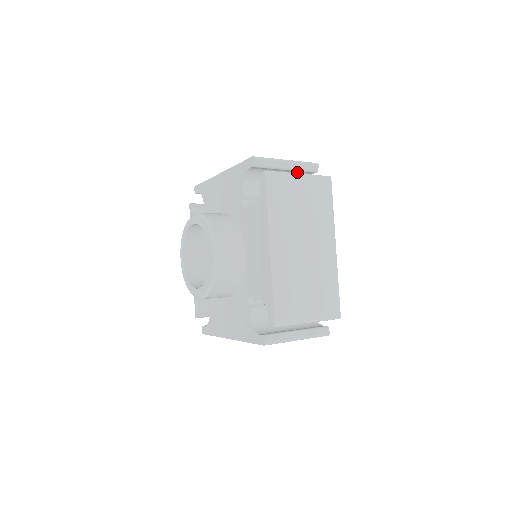
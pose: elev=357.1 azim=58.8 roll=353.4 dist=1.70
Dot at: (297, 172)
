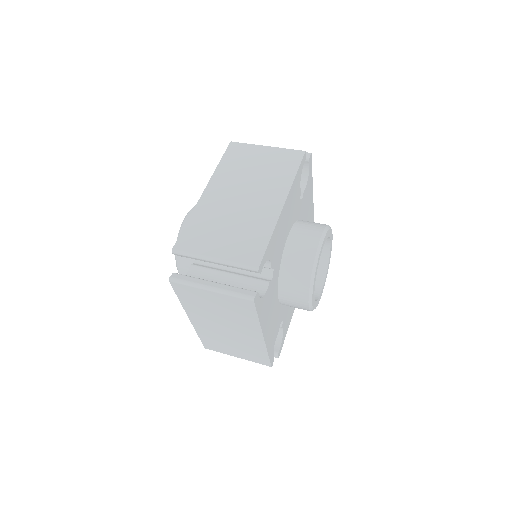
Dot at: occluded
